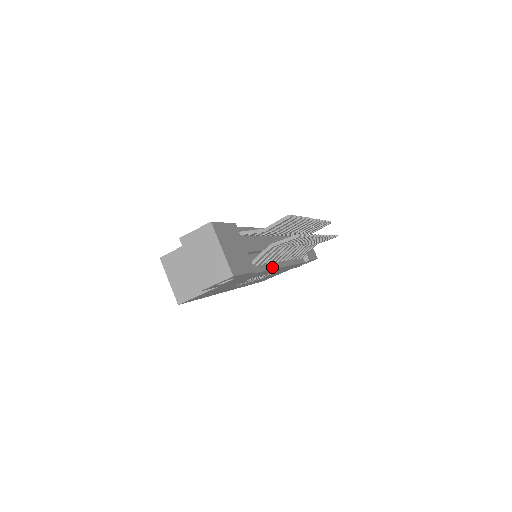
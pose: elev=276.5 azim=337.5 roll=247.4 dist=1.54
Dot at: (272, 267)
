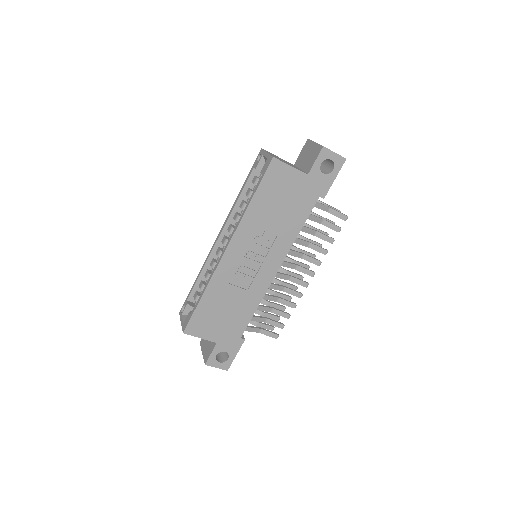
Dot at: (290, 247)
